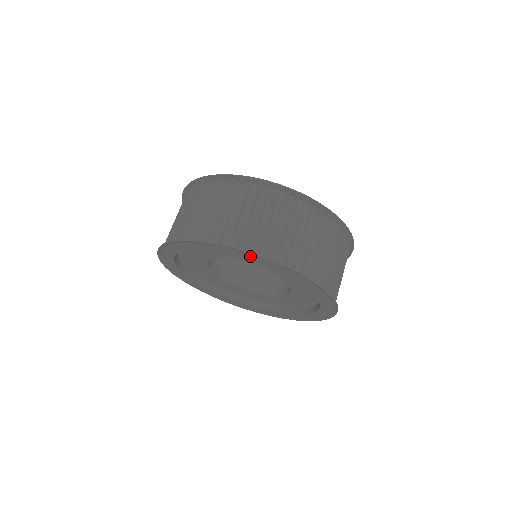
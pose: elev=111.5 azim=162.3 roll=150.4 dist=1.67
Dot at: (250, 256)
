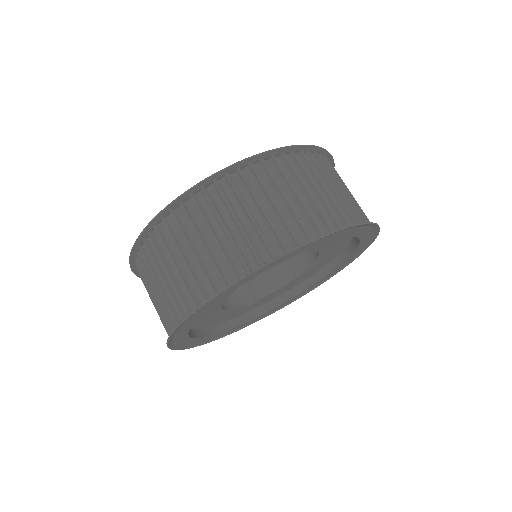
Dot at: (366, 231)
